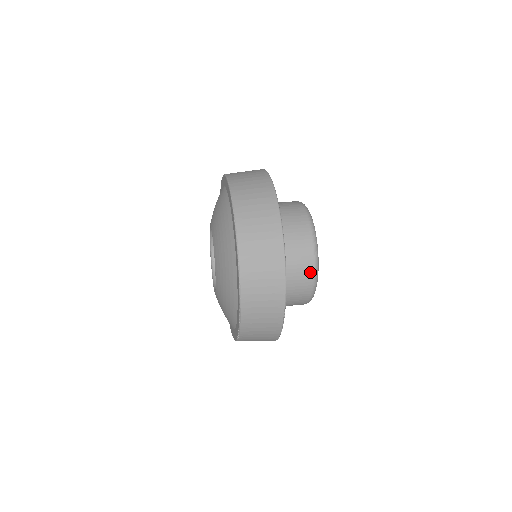
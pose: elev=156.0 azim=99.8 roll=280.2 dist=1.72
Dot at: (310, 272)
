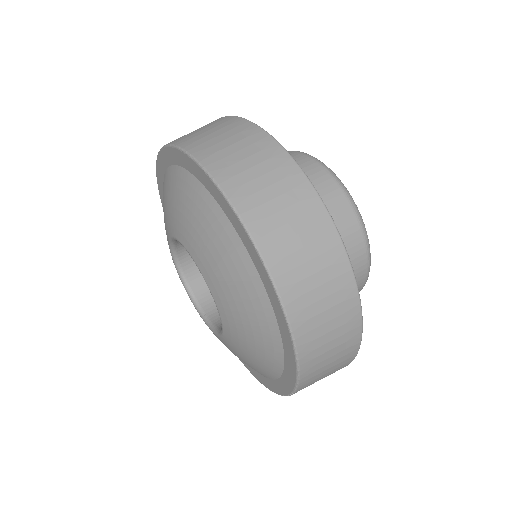
Dot at: (361, 283)
